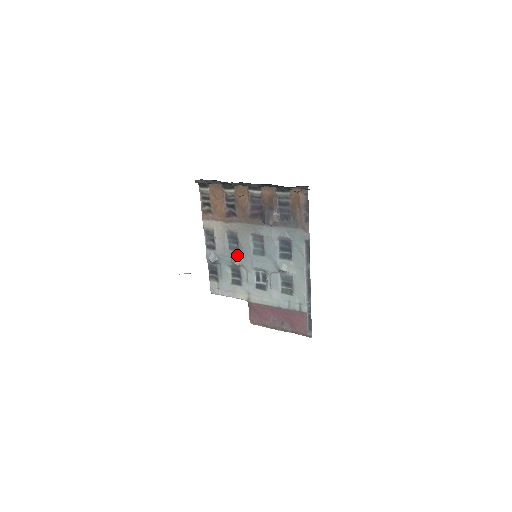
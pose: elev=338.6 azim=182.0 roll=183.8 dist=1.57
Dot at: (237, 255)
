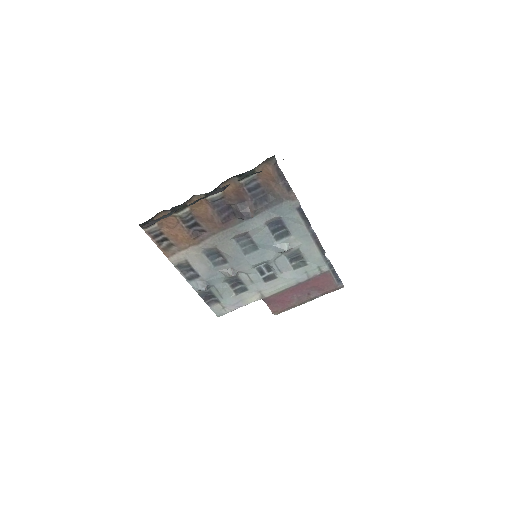
Dot at: (228, 266)
